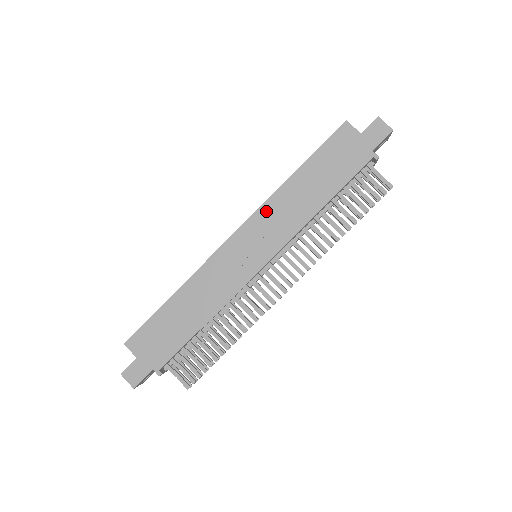
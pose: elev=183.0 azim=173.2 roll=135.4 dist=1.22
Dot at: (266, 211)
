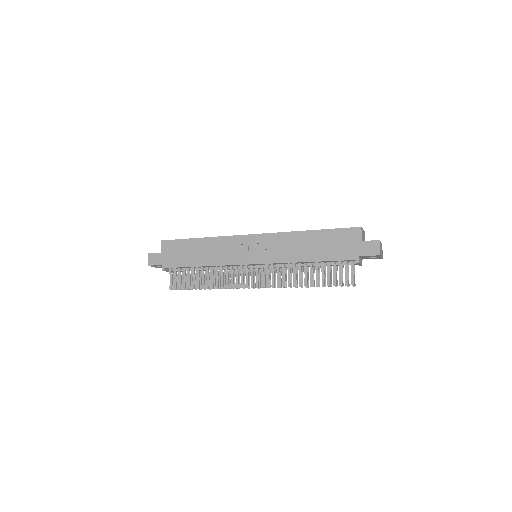
Dot at: (278, 237)
